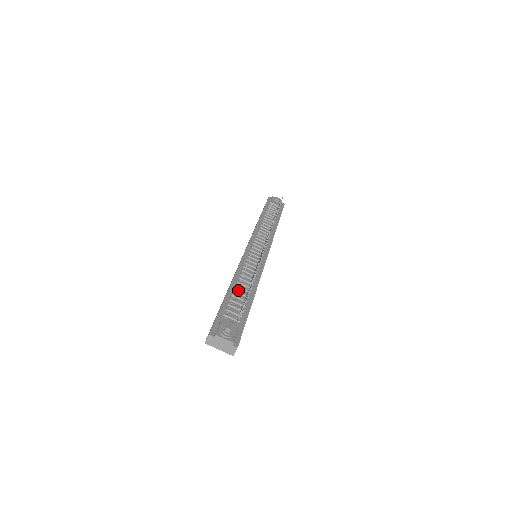
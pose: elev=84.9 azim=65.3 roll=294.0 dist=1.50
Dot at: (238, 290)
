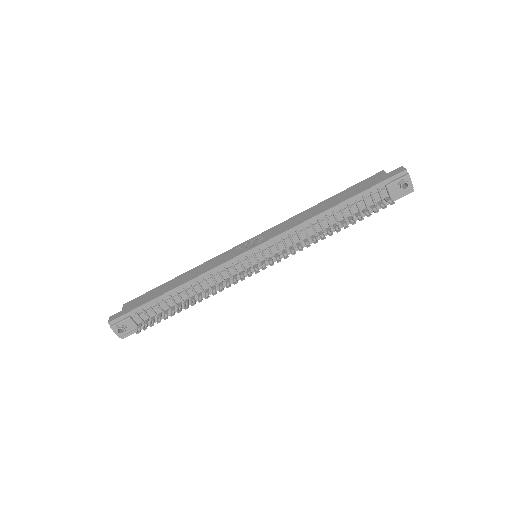
Dot at: (175, 296)
